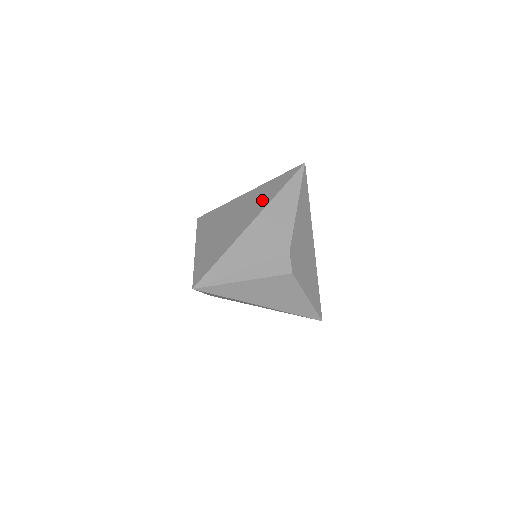
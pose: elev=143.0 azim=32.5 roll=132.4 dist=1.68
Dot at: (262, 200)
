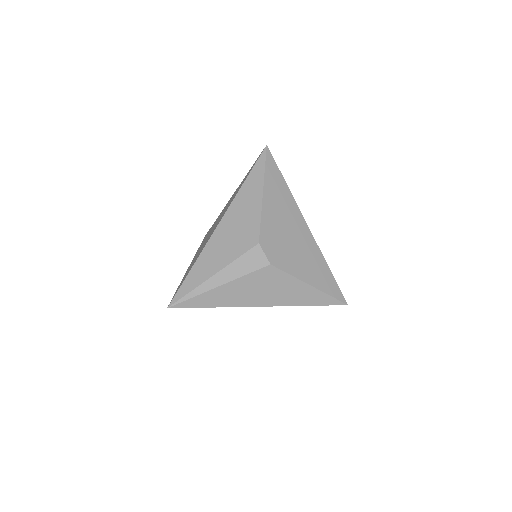
Dot at: occluded
